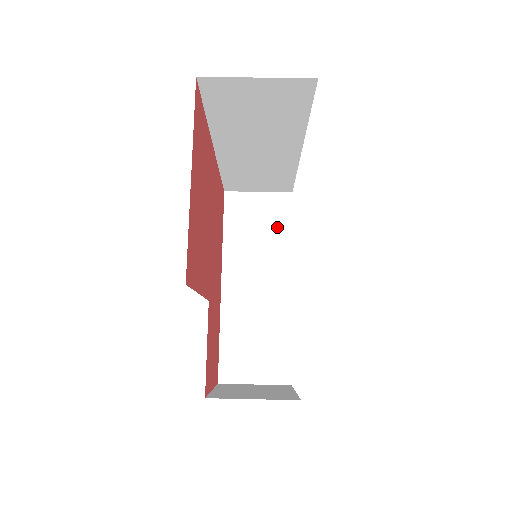
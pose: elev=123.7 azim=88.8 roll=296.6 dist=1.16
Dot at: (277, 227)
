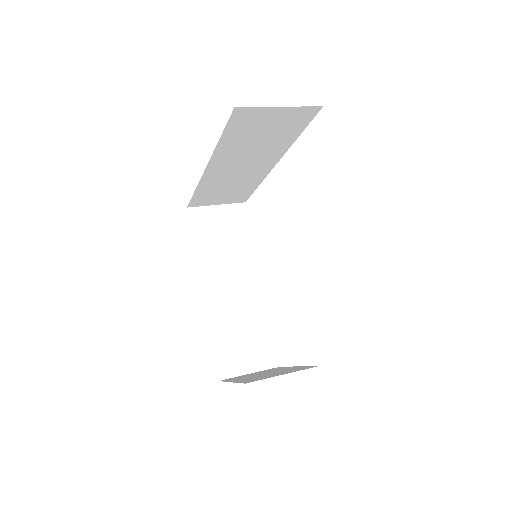
Dot at: (239, 234)
